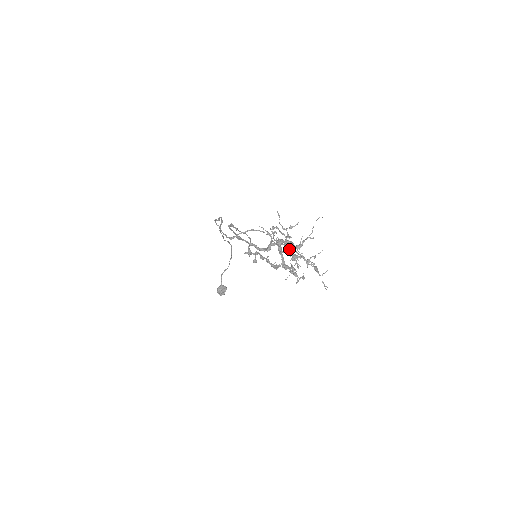
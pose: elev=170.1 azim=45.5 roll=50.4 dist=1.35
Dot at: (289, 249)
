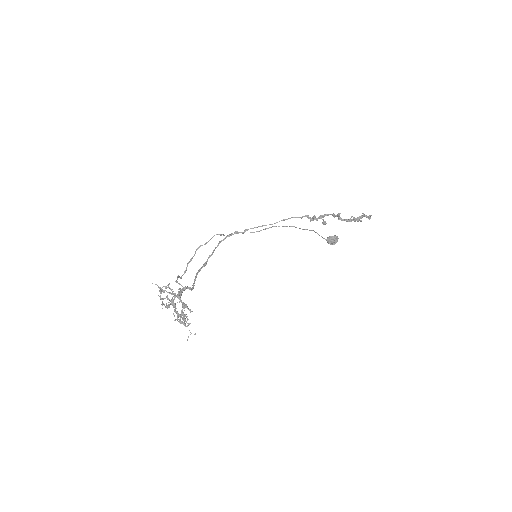
Dot at: (180, 300)
